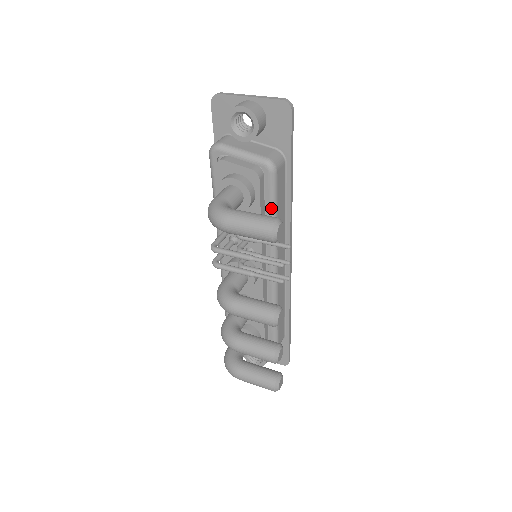
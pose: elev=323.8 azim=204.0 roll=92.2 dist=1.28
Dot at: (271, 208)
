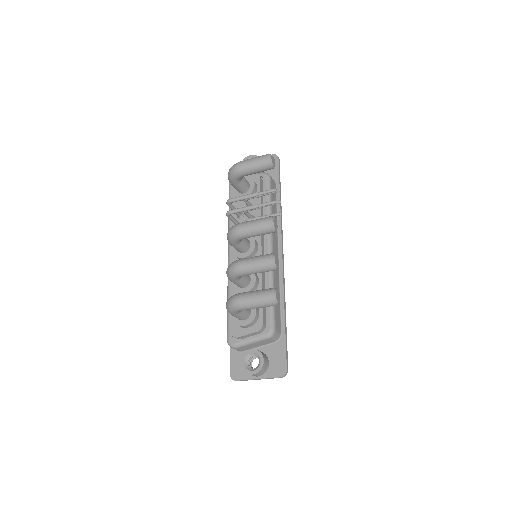
Dot at: (267, 198)
